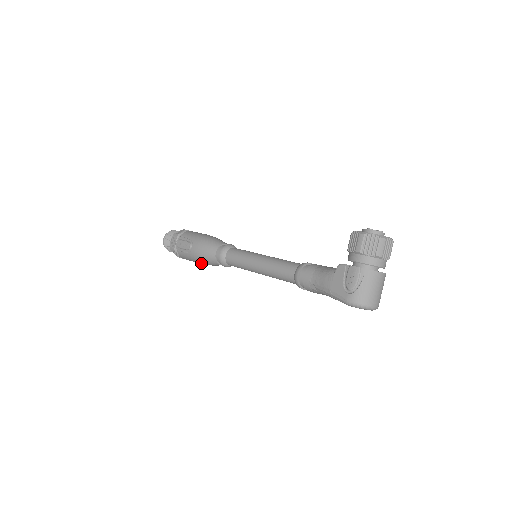
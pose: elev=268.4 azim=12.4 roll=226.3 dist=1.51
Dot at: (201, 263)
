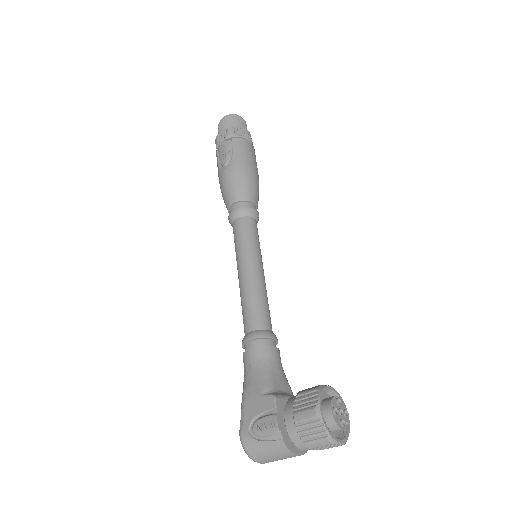
Dot at: occluded
